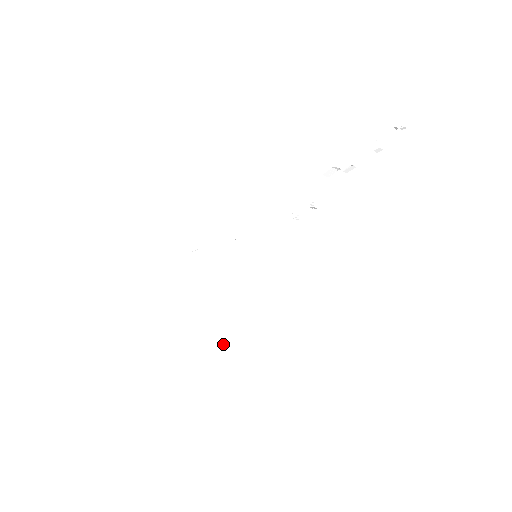
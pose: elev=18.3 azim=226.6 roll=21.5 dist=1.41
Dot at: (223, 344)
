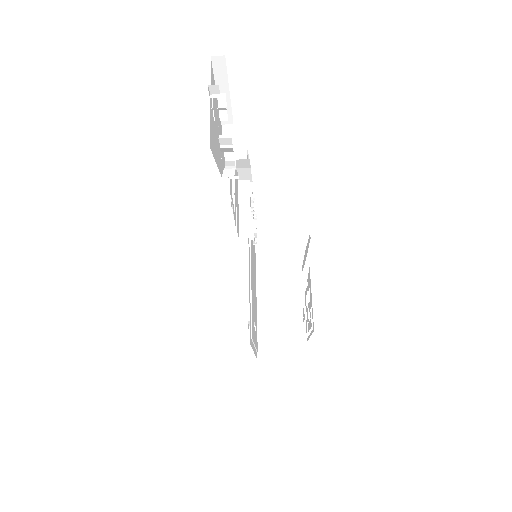
Dot at: (257, 351)
